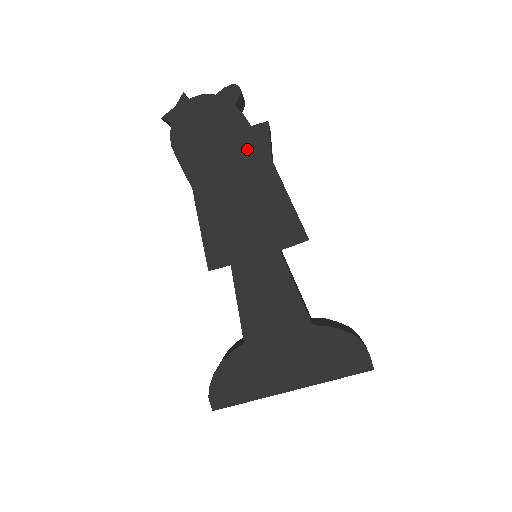
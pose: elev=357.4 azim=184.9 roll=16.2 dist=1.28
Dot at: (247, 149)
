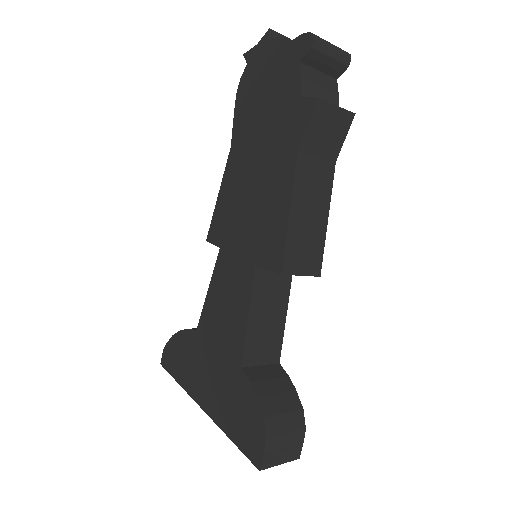
Dot at: (284, 125)
